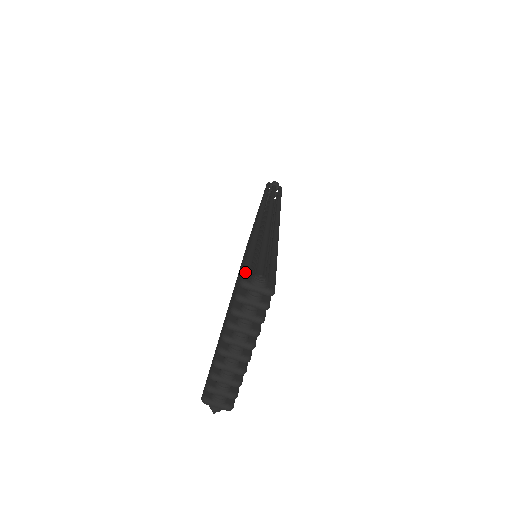
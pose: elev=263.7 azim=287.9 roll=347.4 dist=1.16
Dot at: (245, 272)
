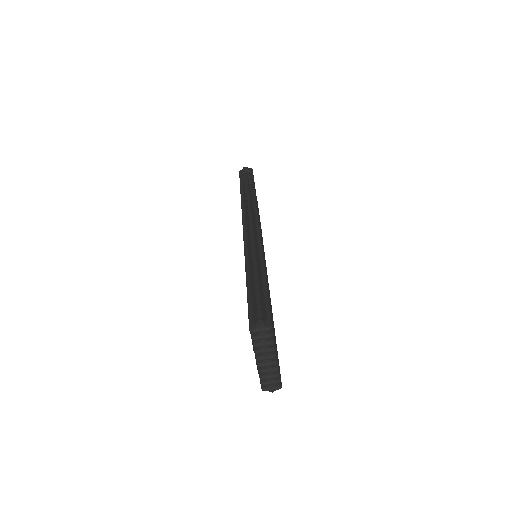
Dot at: (250, 320)
